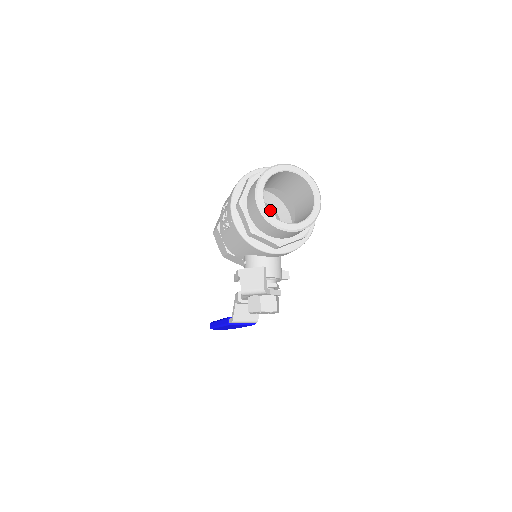
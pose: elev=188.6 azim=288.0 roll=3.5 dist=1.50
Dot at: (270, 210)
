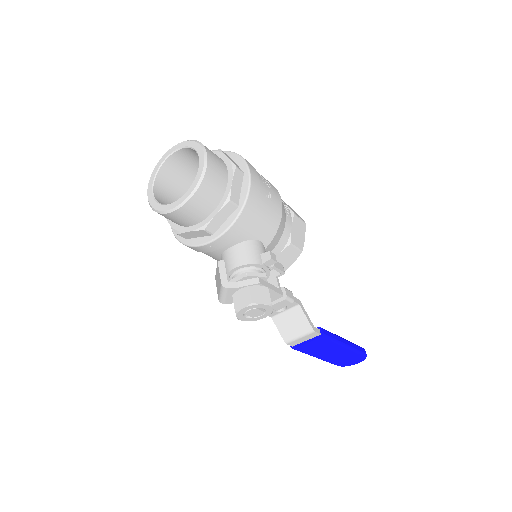
Dot at: occluded
